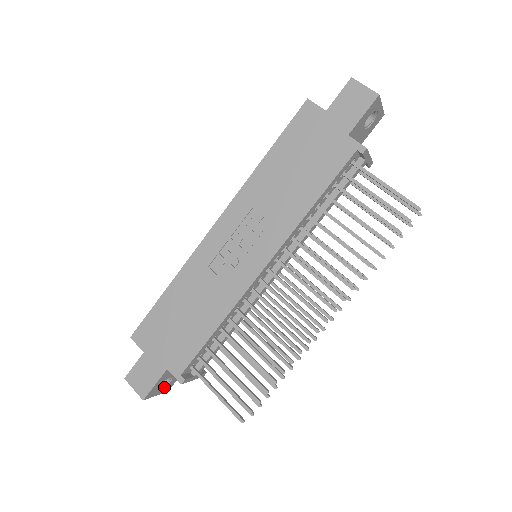
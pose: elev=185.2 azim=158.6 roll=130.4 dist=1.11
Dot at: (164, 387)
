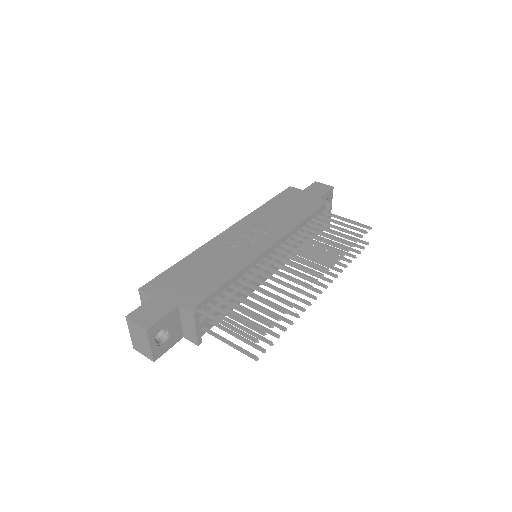
Dot at: (158, 345)
